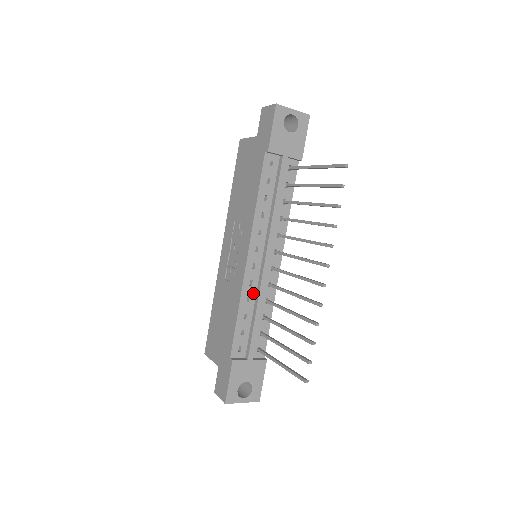
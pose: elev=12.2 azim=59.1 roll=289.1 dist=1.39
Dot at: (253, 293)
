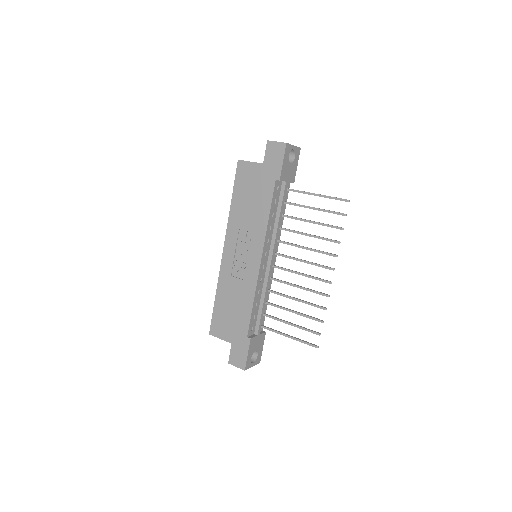
Dot at: (261, 286)
